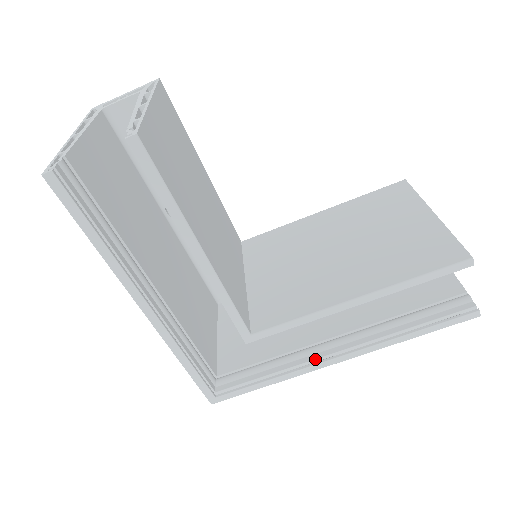
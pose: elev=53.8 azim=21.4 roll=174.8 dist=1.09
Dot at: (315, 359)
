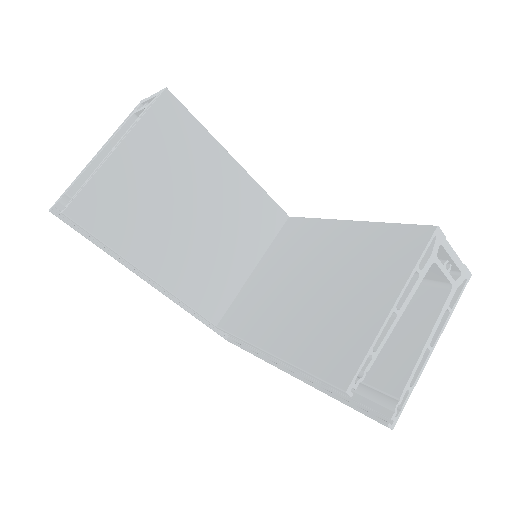
Dot at: (277, 360)
